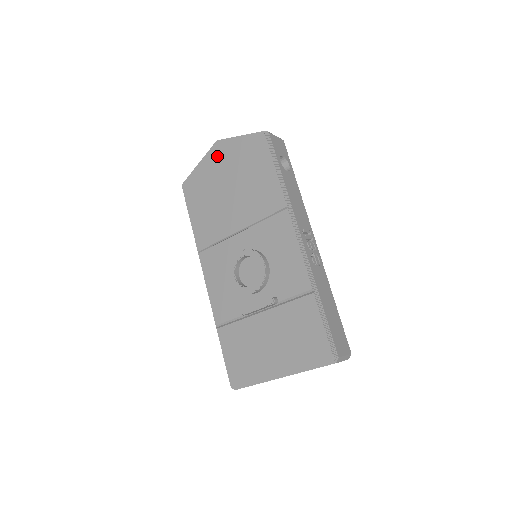
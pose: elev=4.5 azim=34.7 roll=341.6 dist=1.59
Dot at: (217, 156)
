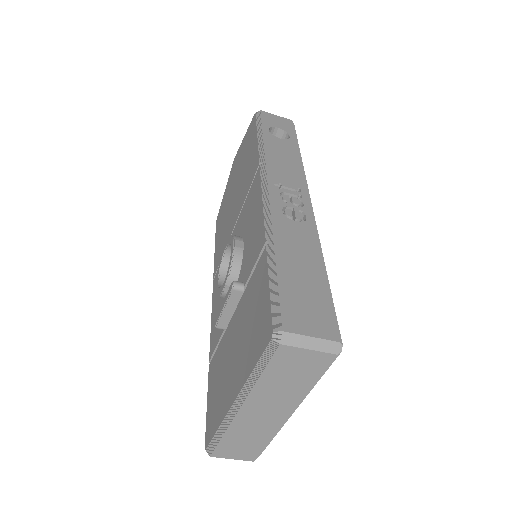
Dot at: (233, 170)
